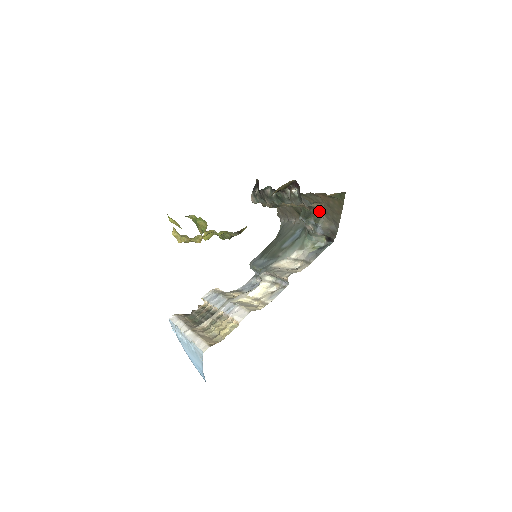
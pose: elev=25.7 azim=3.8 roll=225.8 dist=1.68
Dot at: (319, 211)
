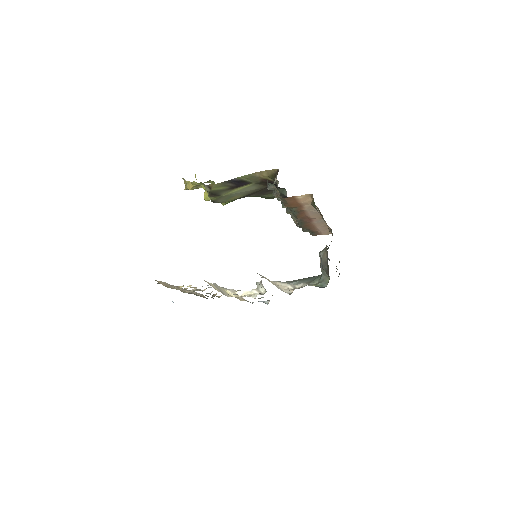
Dot at: occluded
